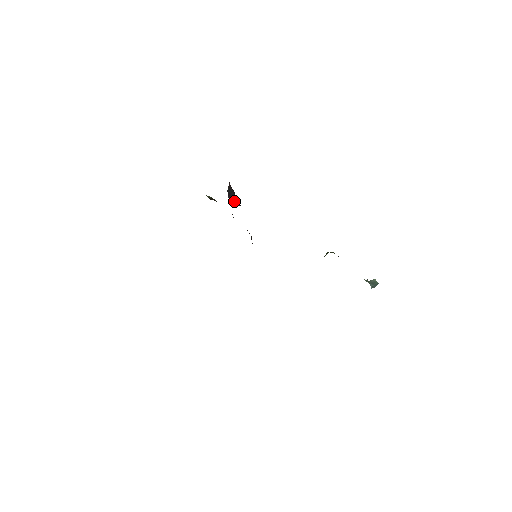
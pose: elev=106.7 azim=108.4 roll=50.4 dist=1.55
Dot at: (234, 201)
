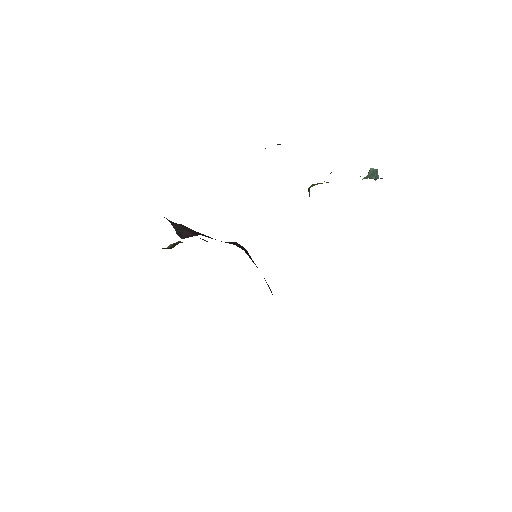
Dot at: occluded
